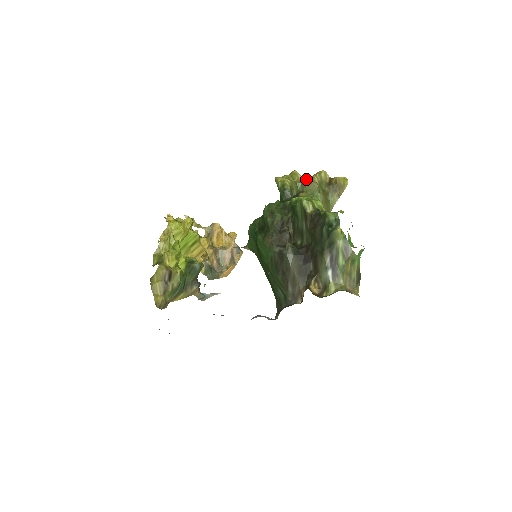
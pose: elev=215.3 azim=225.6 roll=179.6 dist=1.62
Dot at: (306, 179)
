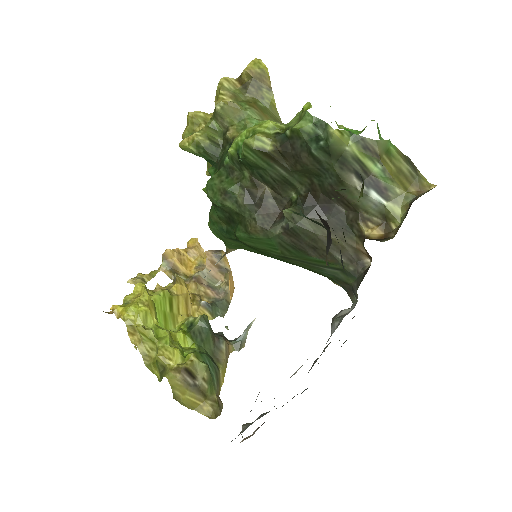
Dot at: (215, 110)
